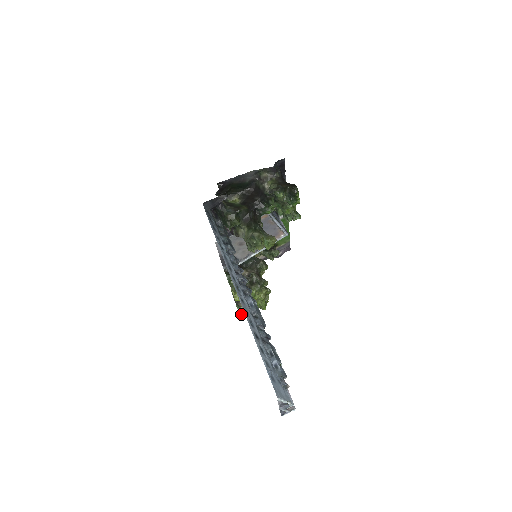
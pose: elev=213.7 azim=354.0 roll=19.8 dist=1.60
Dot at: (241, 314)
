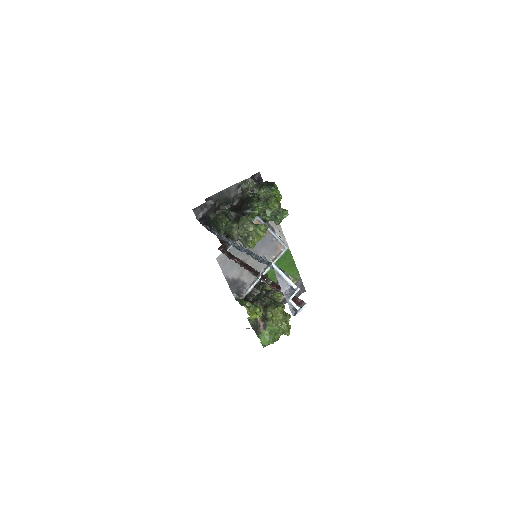
Dot at: (265, 345)
